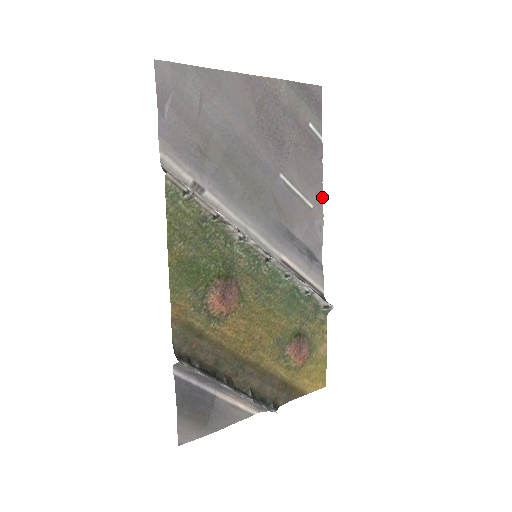
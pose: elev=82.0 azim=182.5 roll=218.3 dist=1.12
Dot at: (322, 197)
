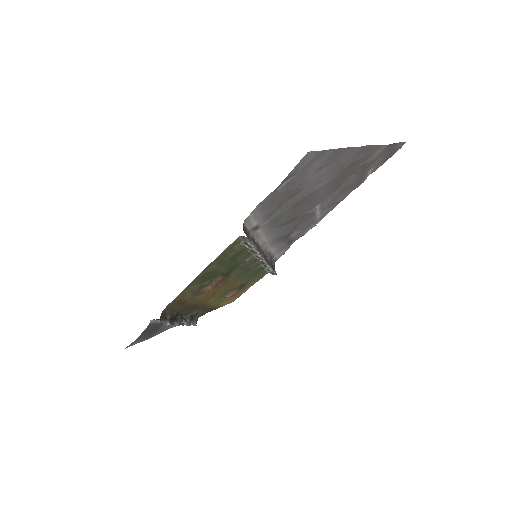
Dot at: occluded
